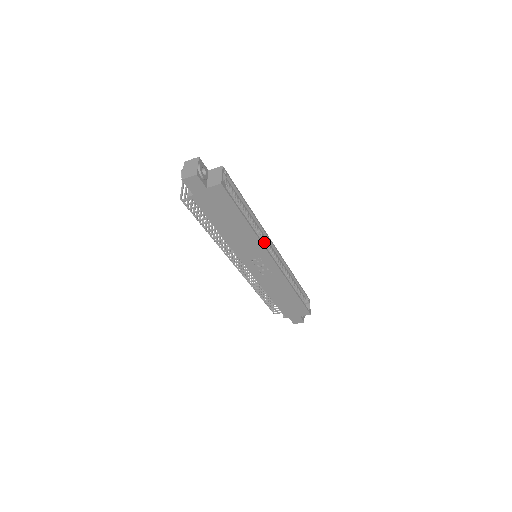
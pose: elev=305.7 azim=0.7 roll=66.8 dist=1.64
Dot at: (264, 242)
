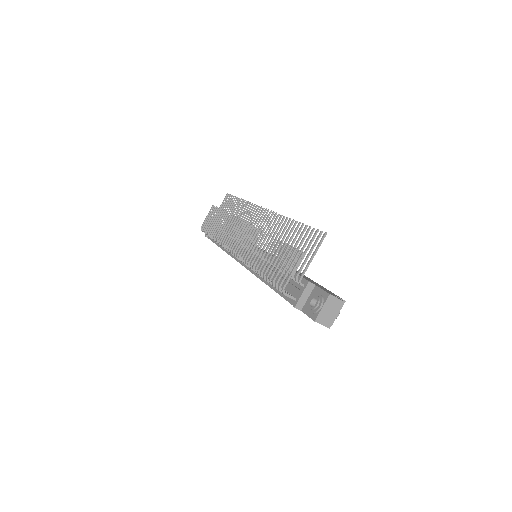
Dot at: occluded
